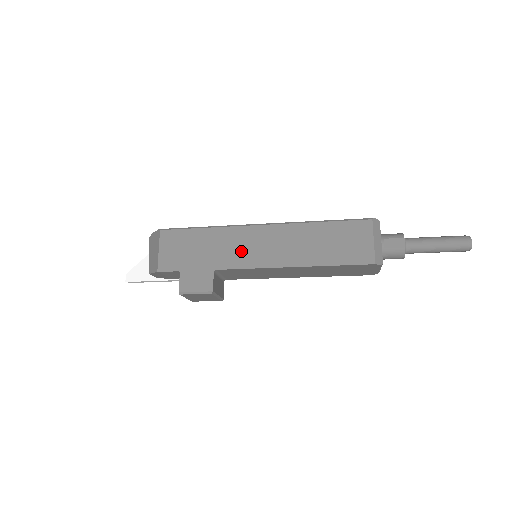
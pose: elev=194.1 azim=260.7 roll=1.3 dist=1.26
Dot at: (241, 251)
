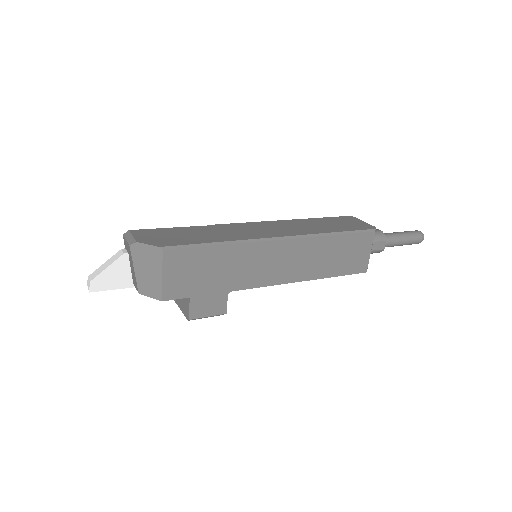
Dot at: (258, 269)
